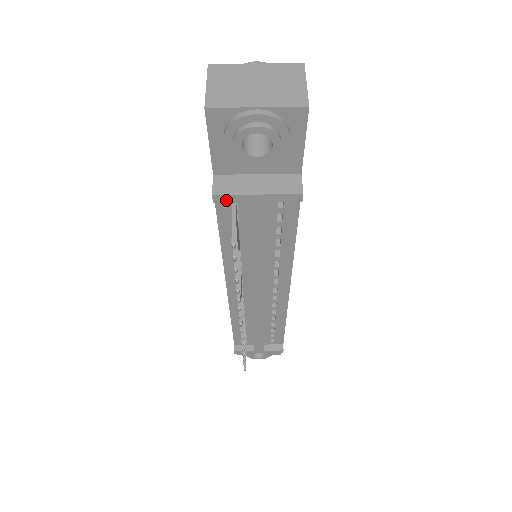
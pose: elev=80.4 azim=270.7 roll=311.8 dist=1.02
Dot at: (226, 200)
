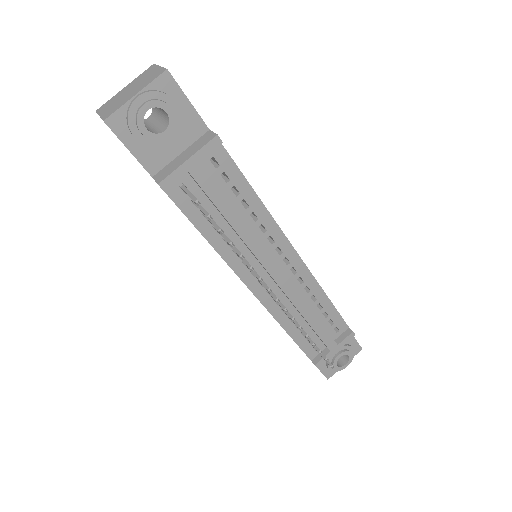
Dot at: (171, 182)
